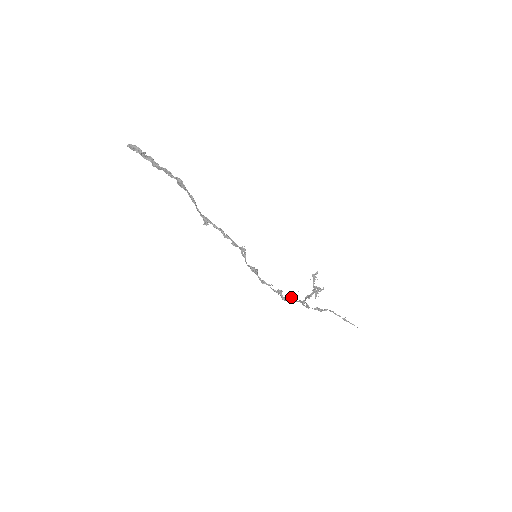
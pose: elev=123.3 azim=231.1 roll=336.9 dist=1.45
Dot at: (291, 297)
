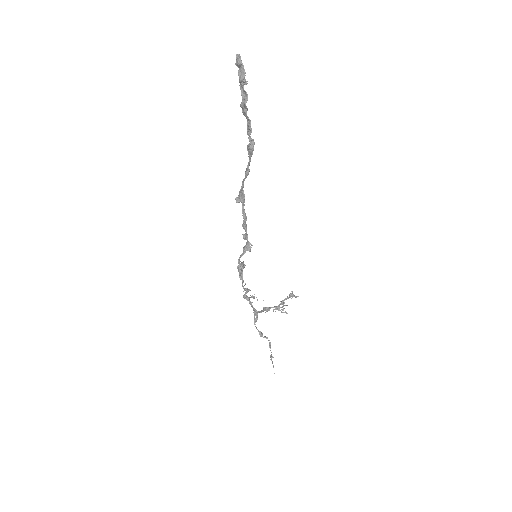
Dot at: occluded
